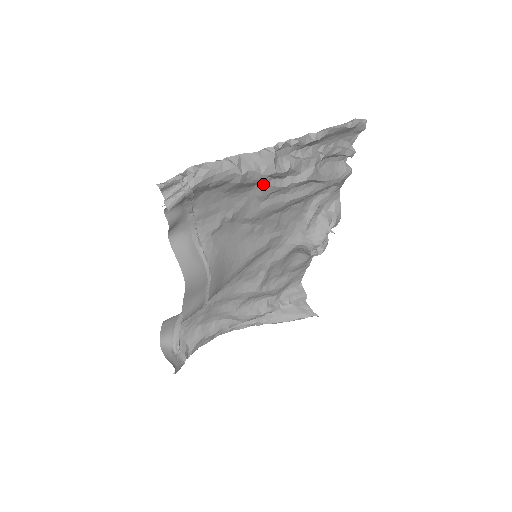
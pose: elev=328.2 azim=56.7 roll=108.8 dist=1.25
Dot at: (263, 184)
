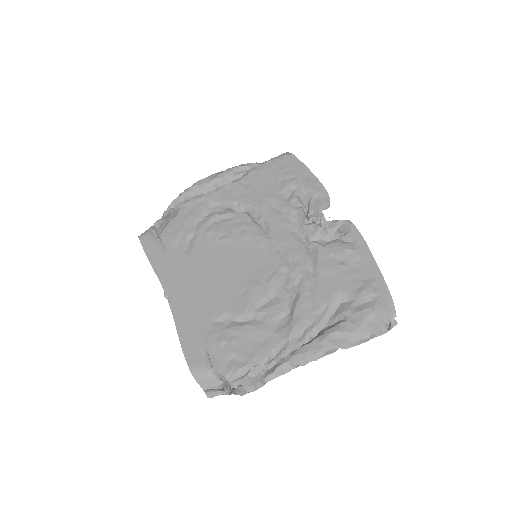
Dot at: occluded
